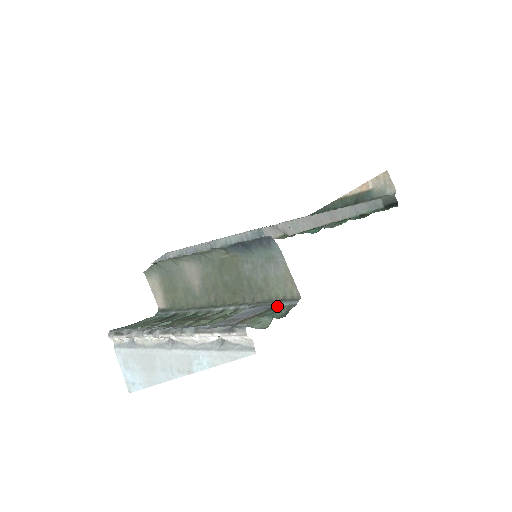
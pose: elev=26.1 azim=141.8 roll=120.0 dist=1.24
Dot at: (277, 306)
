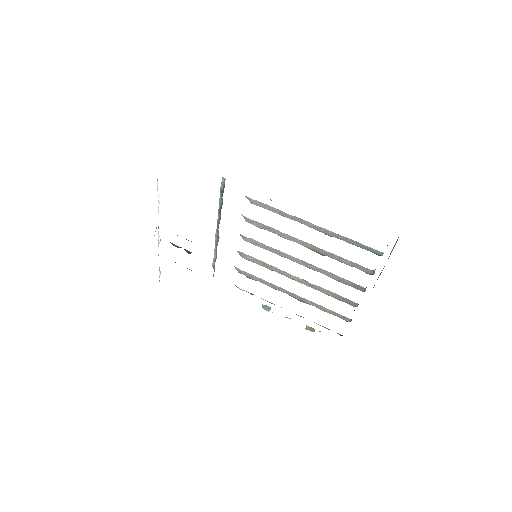
Dot at: occluded
